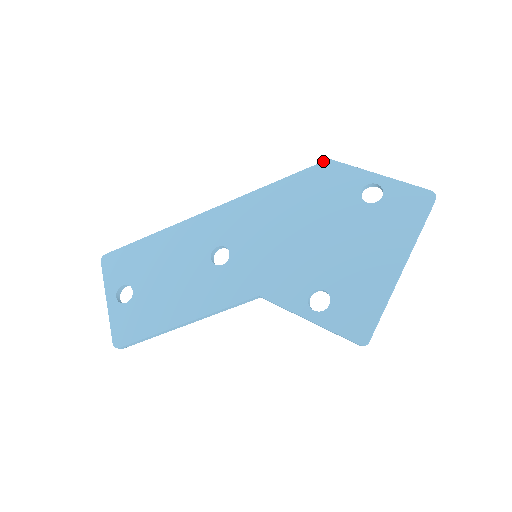
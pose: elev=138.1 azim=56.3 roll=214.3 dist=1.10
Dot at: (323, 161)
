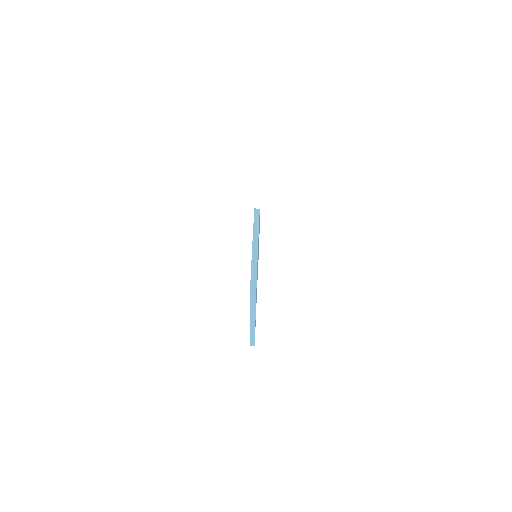
Dot at: (254, 208)
